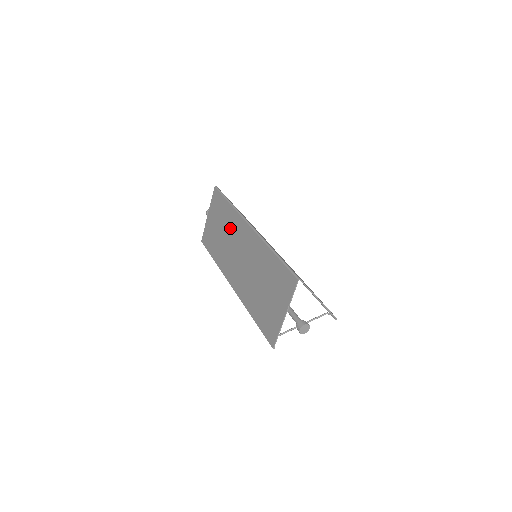
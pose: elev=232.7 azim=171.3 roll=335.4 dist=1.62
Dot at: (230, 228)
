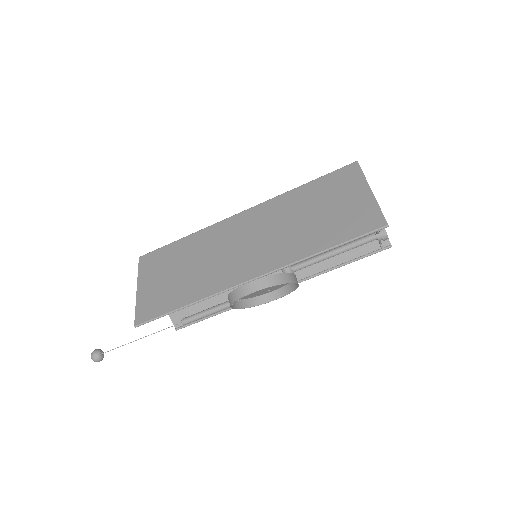
Dot at: (204, 247)
